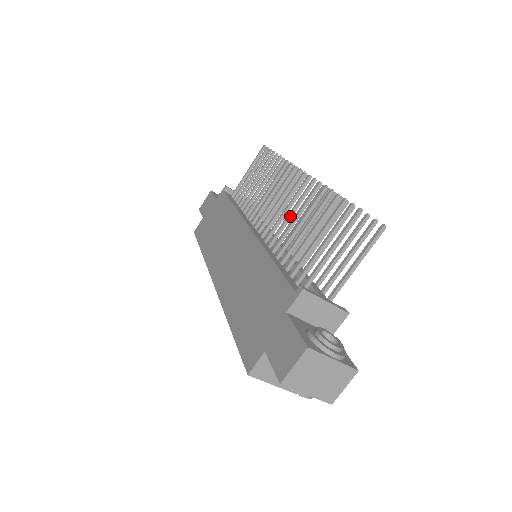
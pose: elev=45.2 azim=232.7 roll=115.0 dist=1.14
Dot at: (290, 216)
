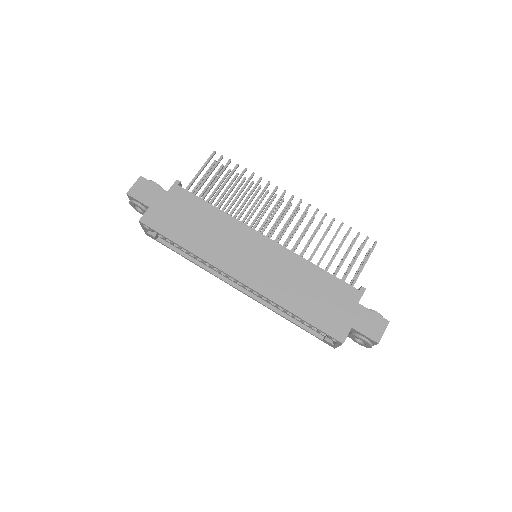
Dot at: occluded
